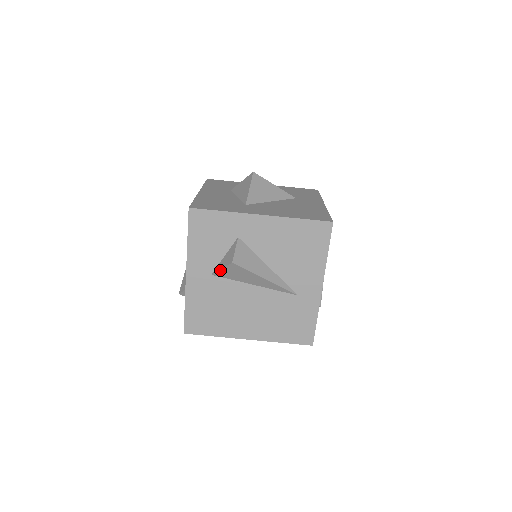
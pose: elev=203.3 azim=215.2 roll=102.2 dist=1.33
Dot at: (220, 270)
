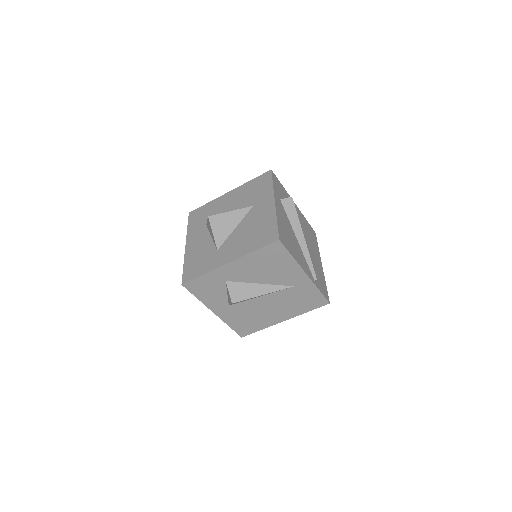
Dot at: (230, 304)
